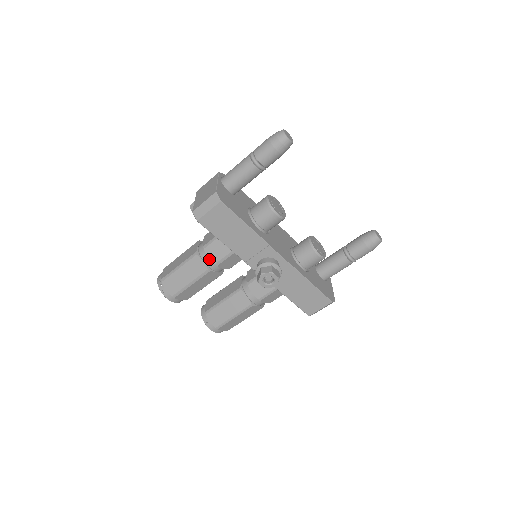
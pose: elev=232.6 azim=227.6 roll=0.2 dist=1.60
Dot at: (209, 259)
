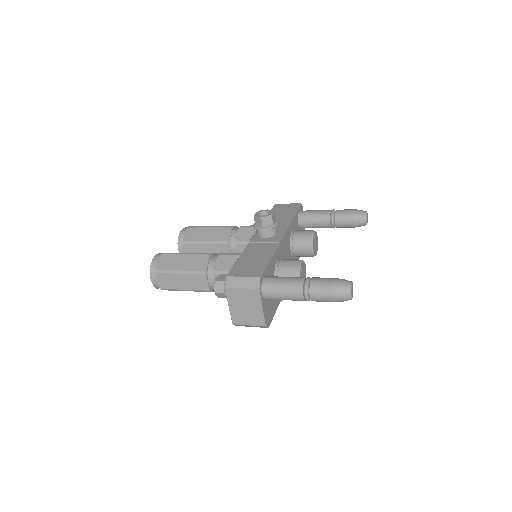
Dot at: occluded
